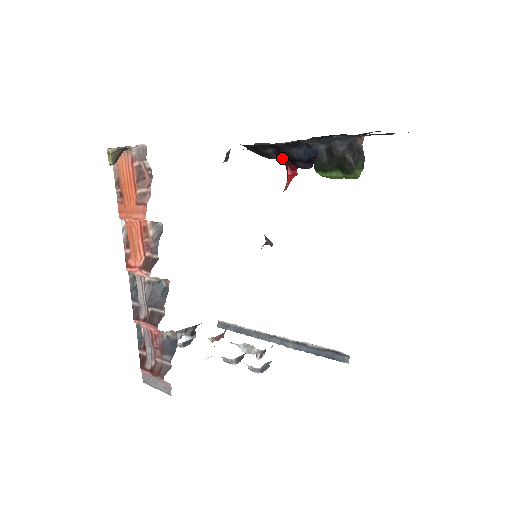
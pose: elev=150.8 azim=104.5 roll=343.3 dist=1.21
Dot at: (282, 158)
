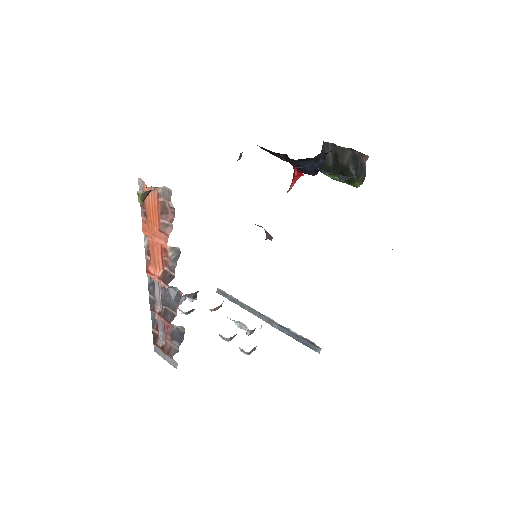
Dot at: (291, 162)
